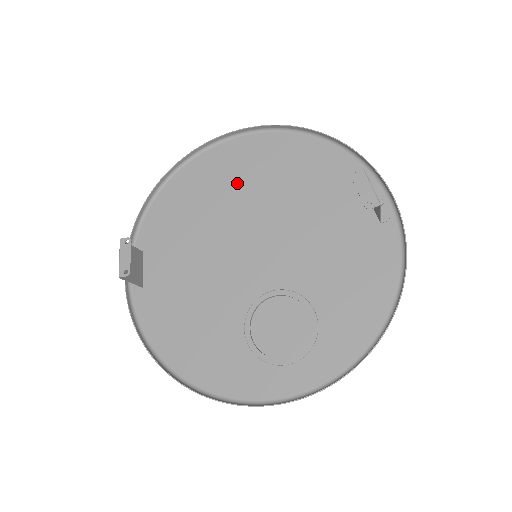
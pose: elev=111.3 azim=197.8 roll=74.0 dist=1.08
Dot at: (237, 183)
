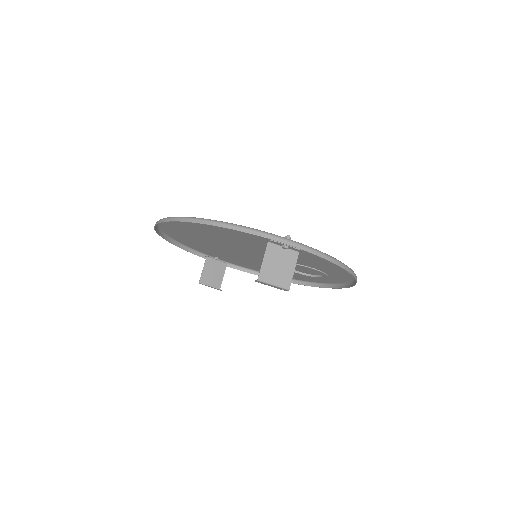
Dot at: (199, 235)
